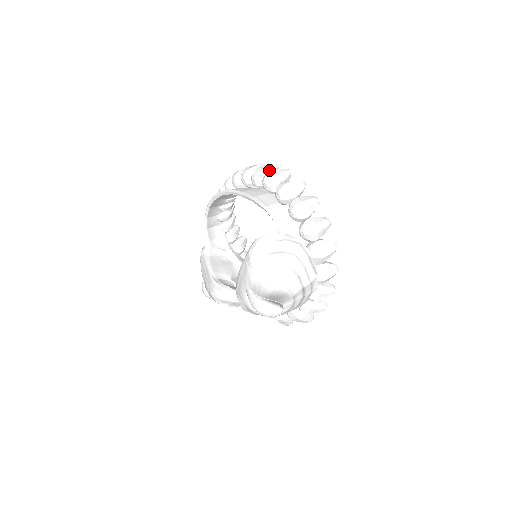
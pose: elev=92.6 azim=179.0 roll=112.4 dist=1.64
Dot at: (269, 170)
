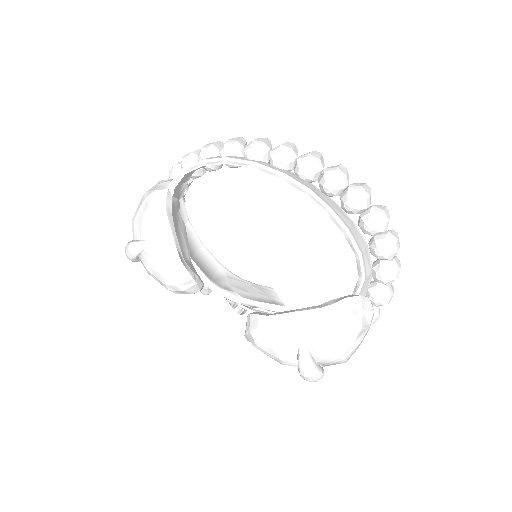
Dot at: occluded
